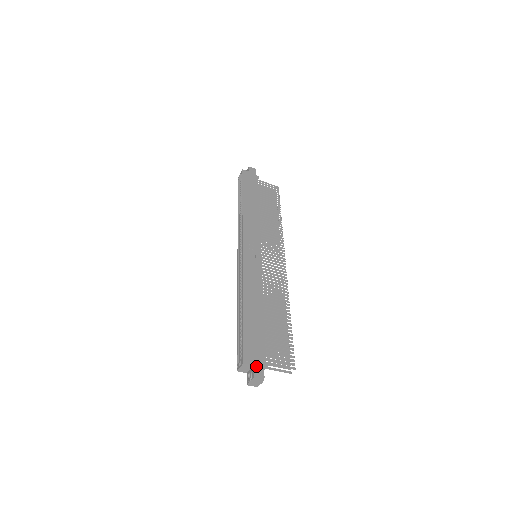
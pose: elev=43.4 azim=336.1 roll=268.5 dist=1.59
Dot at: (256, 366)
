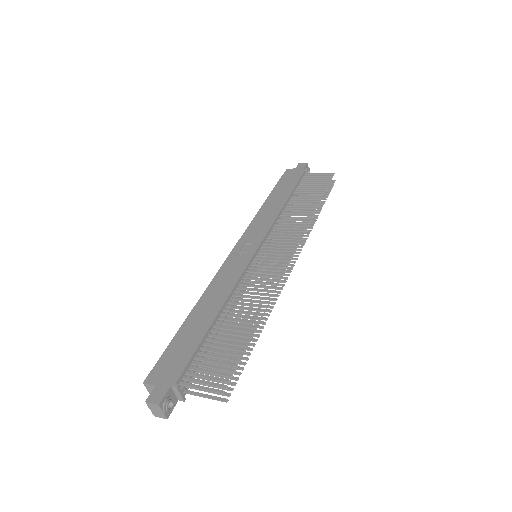
Dot at: (158, 386)
